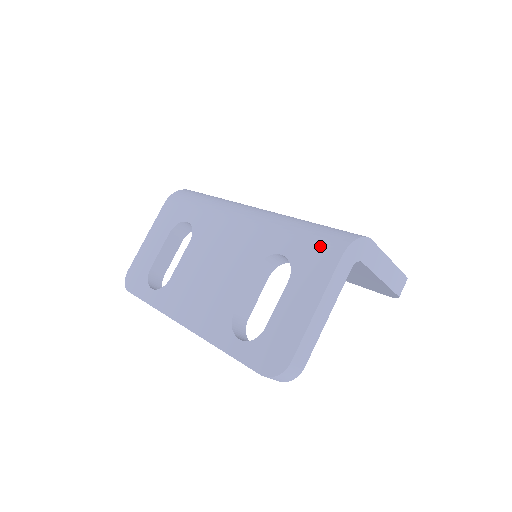
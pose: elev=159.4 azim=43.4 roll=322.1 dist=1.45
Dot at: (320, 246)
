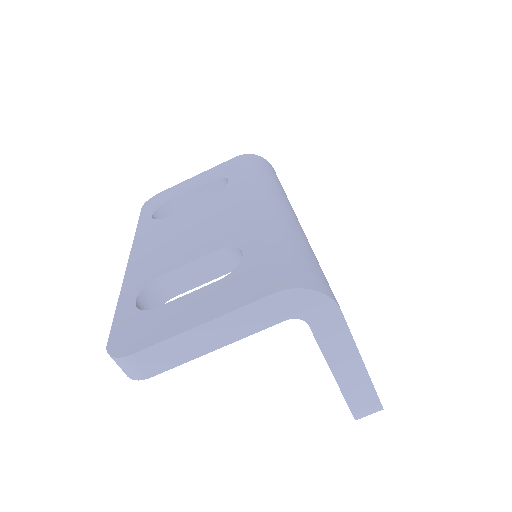
Dot at: (274, 268)
